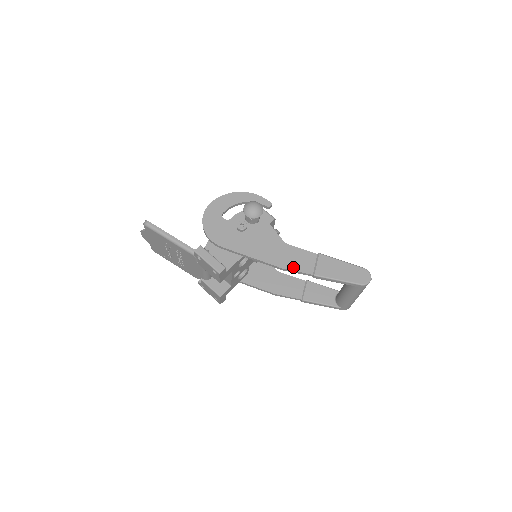
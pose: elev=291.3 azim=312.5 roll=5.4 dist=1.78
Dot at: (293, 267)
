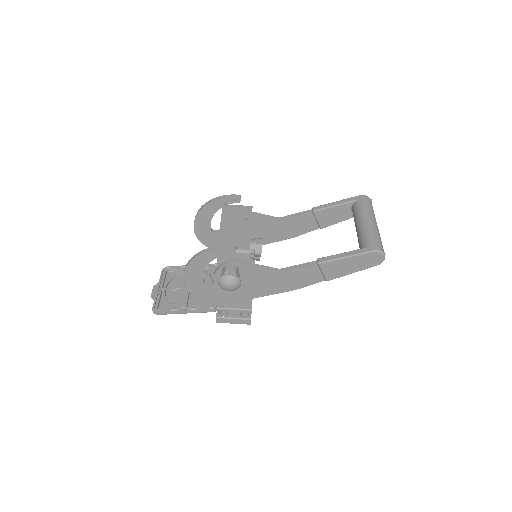
Dot at: (303, 285)
